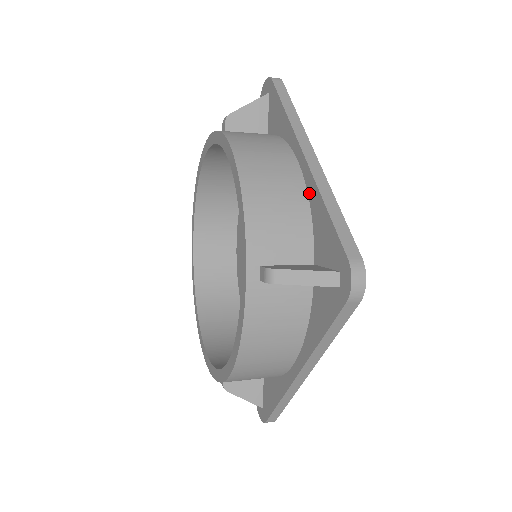
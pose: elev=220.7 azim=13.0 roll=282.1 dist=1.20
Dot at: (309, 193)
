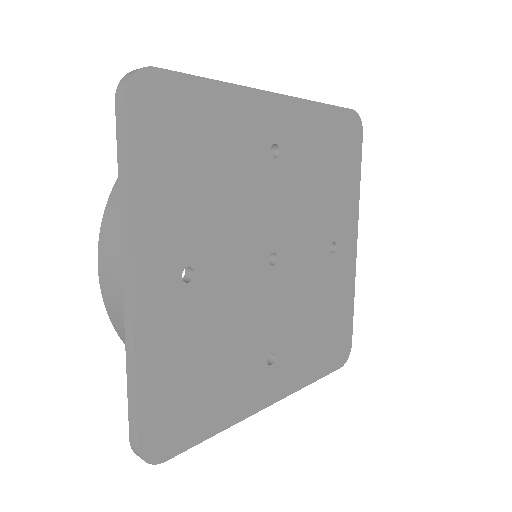
Dot at: occluded
